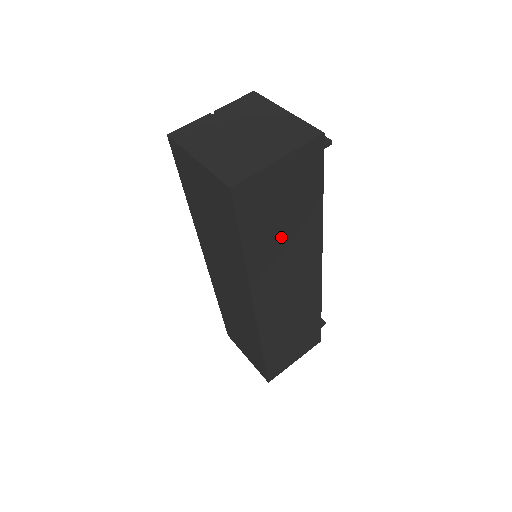
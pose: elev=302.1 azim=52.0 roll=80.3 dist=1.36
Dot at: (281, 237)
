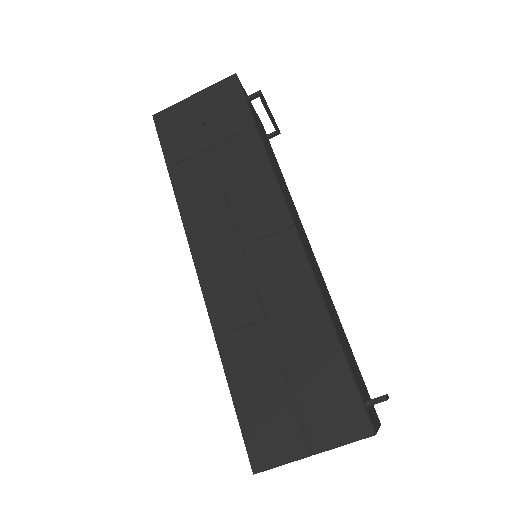
Dot at: occluded
